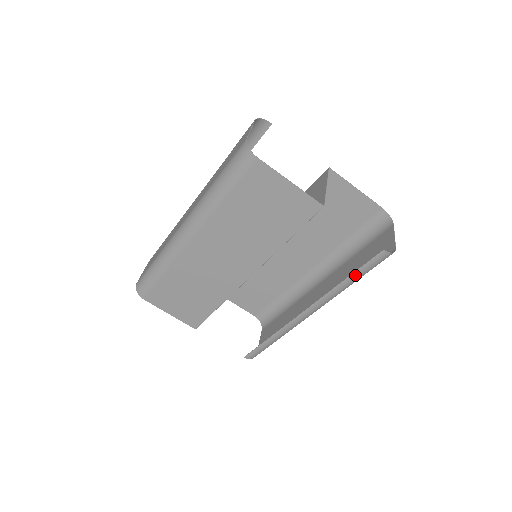
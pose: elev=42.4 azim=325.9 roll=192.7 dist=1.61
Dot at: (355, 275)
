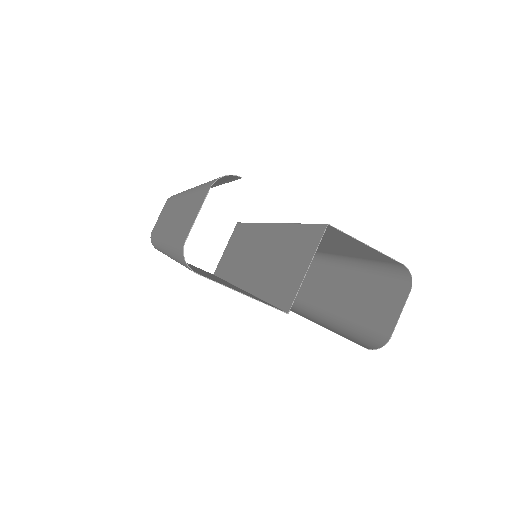
Dot at: (343, 336)
